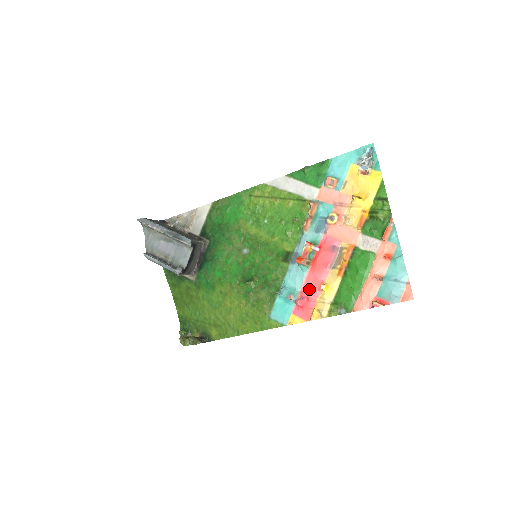
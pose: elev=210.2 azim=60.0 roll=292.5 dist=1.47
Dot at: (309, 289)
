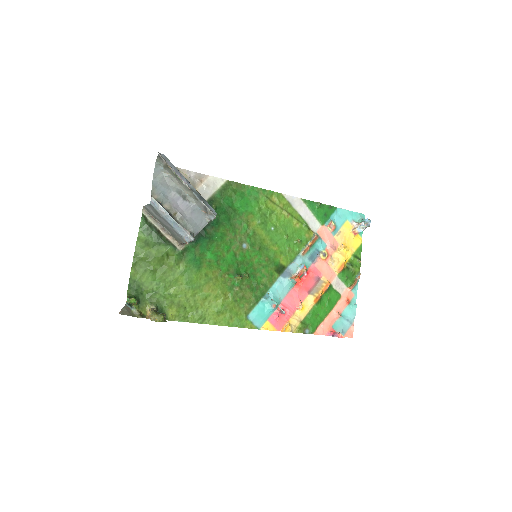
Dot at: (289, 304)
